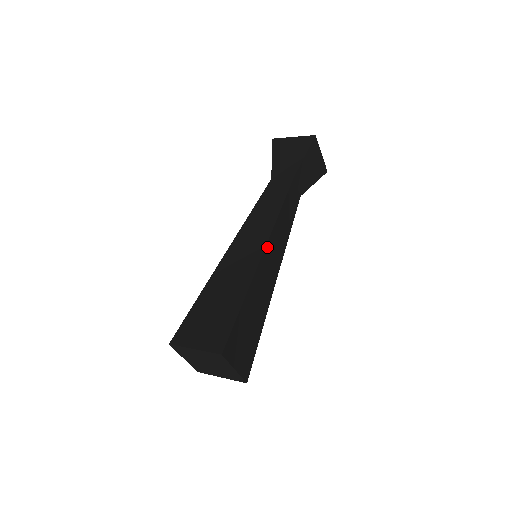
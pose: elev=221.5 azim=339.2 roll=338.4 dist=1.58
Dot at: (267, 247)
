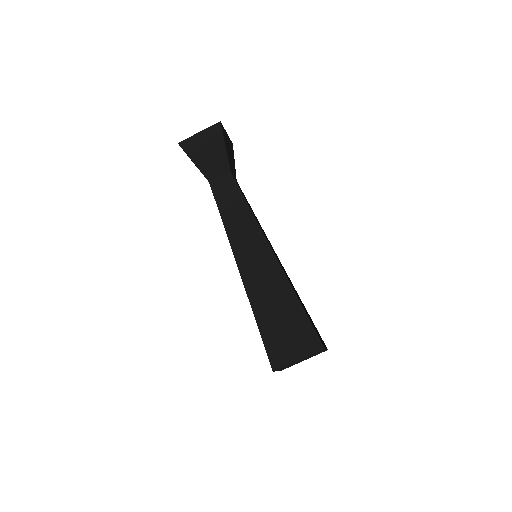
Dot at: (270, 245)
